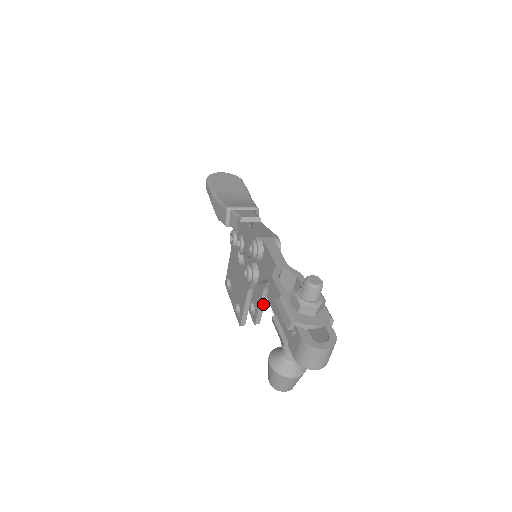
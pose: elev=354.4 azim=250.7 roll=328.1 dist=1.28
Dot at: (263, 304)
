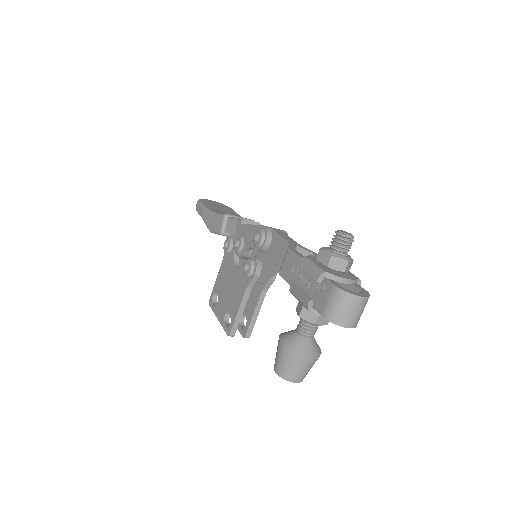
Dot at: (258, 311)
